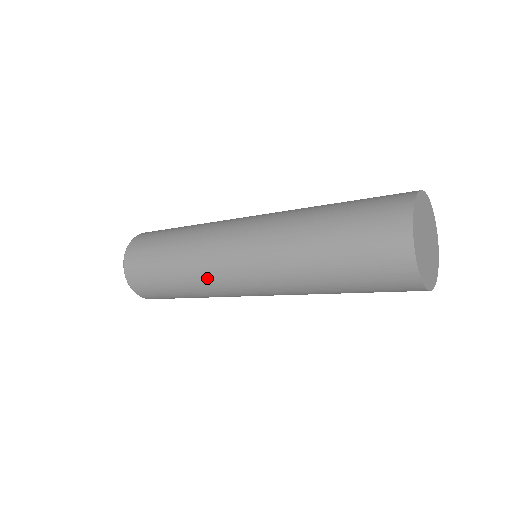
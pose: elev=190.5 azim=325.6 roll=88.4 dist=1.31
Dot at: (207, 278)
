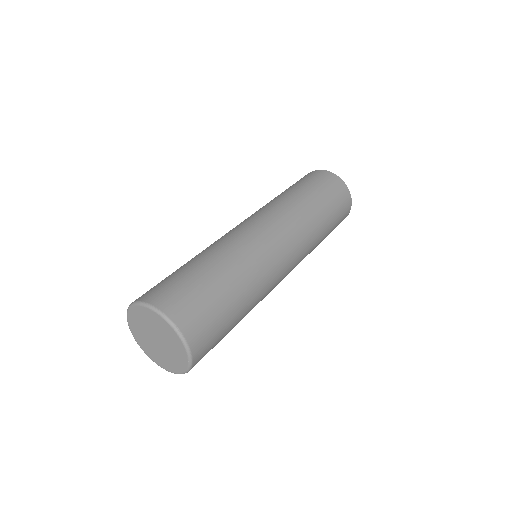
Dot at: (265, 270)
